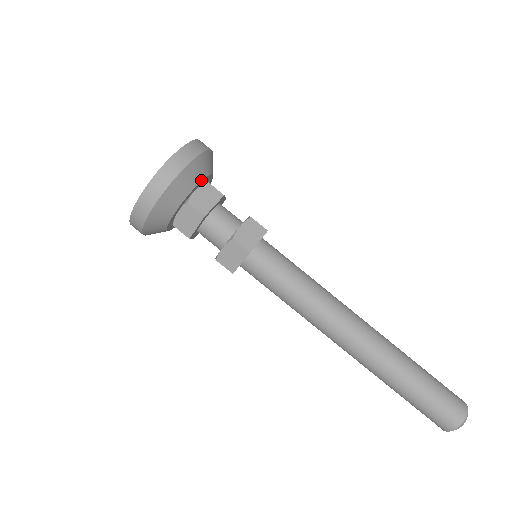
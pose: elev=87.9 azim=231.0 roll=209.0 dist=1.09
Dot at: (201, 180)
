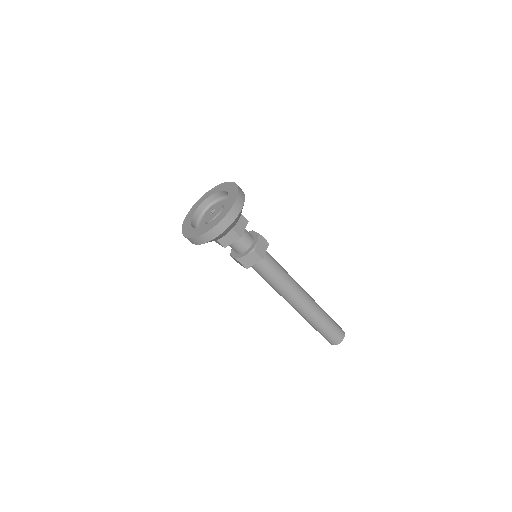
Dot at: occluded
